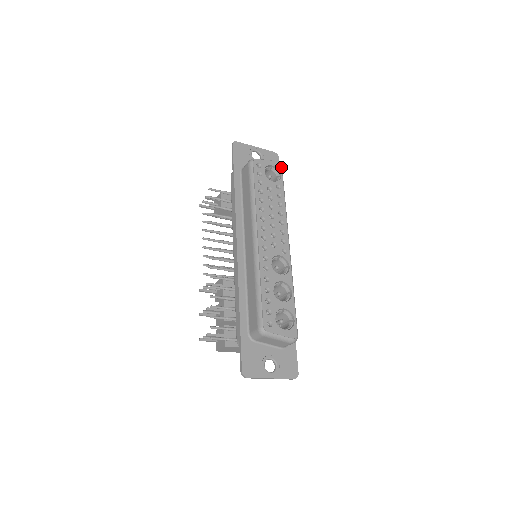
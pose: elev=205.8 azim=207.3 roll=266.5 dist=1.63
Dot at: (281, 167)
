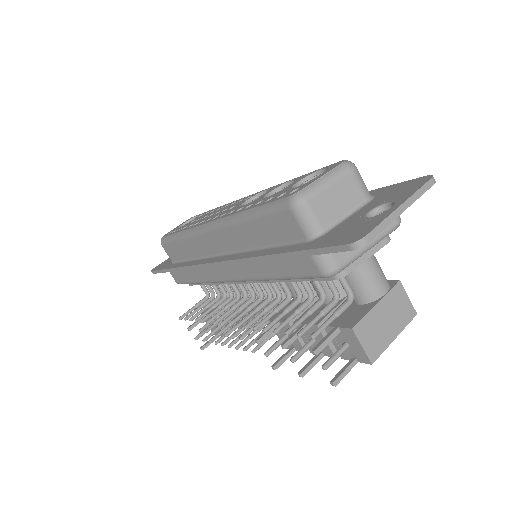
Dot at: occluded
